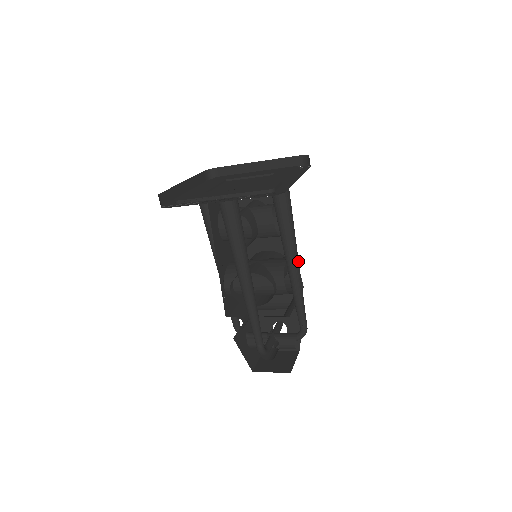
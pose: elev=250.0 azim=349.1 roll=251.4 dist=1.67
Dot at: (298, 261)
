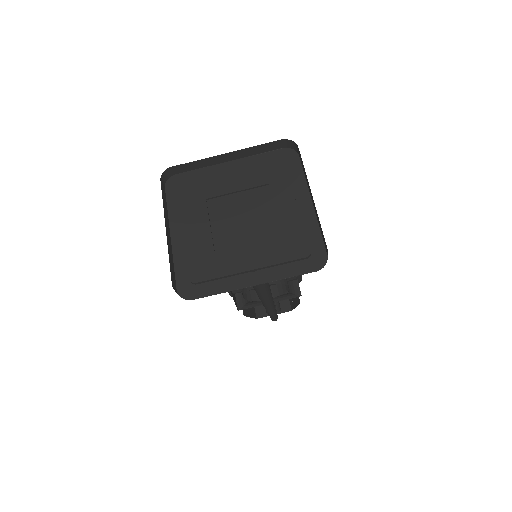
Dot at: occluded
